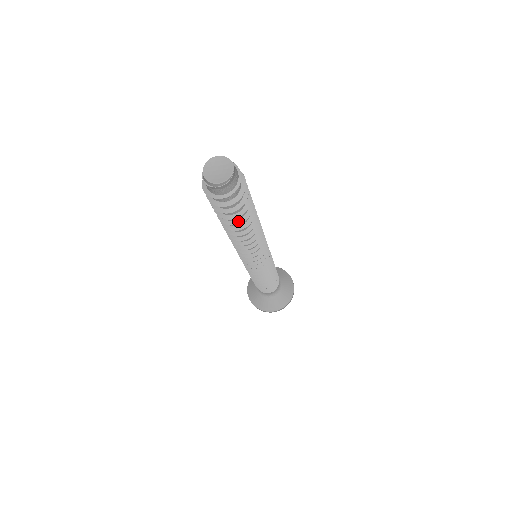
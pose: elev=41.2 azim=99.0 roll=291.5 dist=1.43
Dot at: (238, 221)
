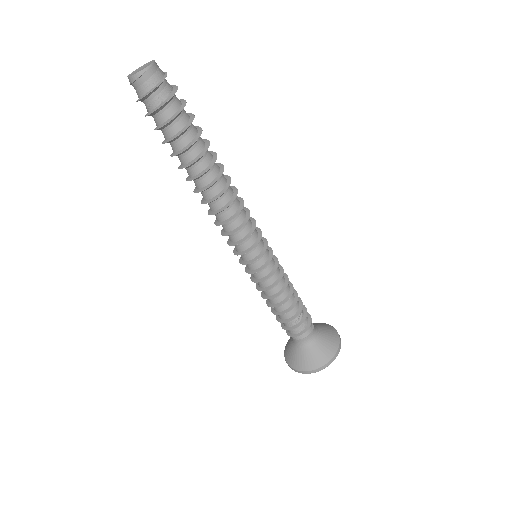
Dot at: (187, 146)
